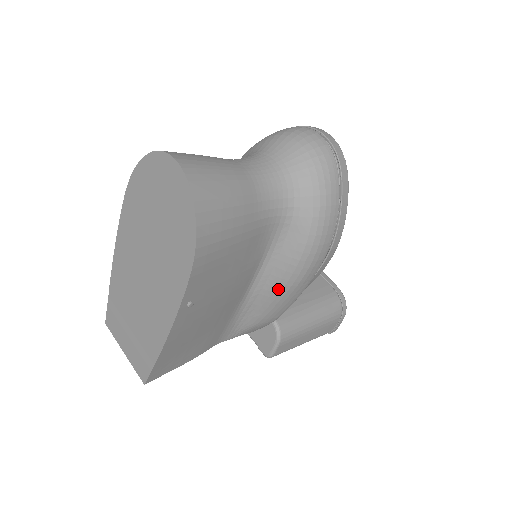
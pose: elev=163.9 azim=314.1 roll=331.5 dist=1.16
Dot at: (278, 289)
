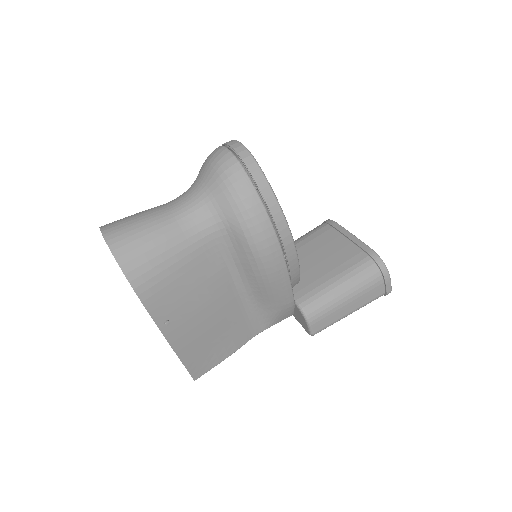
Dot at: (261, 284)
